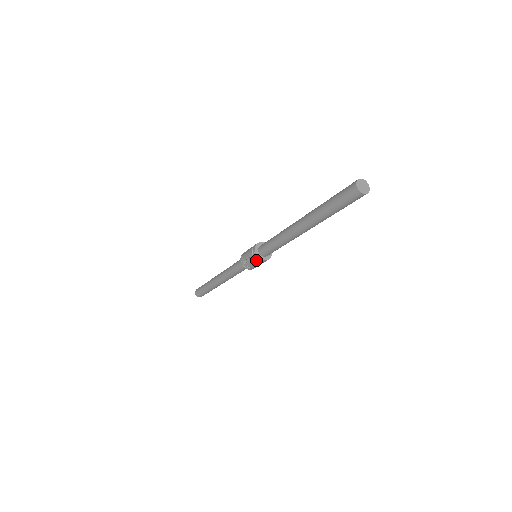
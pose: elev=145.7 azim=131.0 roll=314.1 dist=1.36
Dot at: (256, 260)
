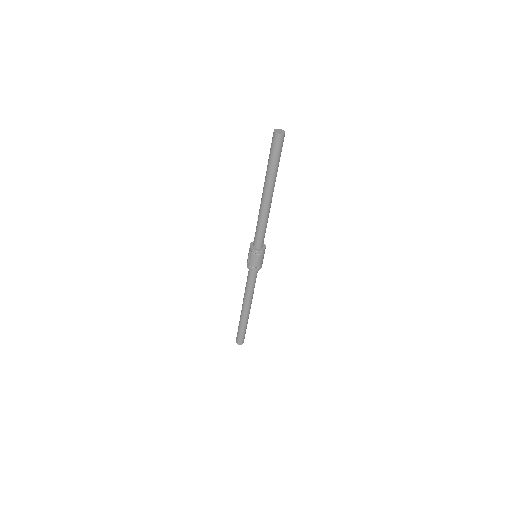
Dot at: (252, 253)
